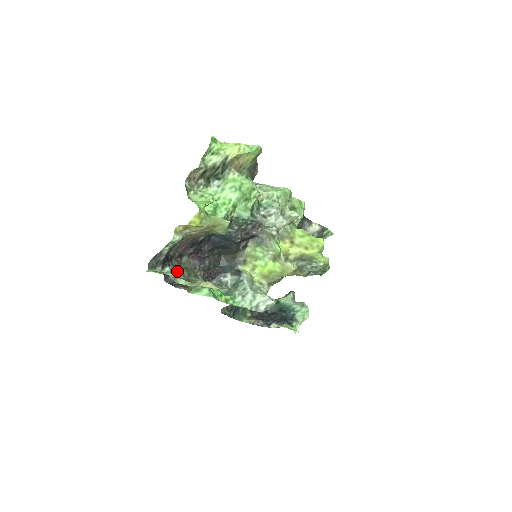
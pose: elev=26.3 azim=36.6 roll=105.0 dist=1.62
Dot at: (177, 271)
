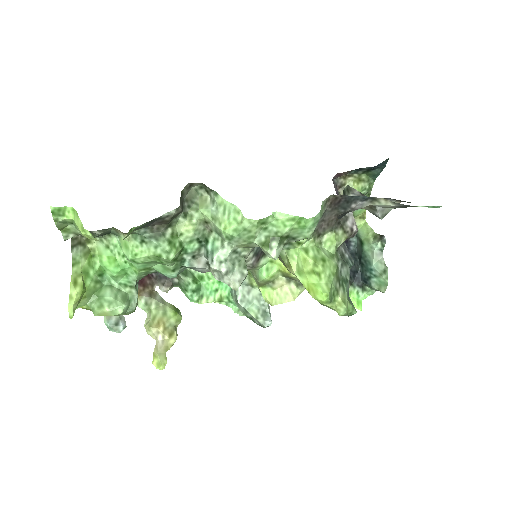
Dot at: occluded
